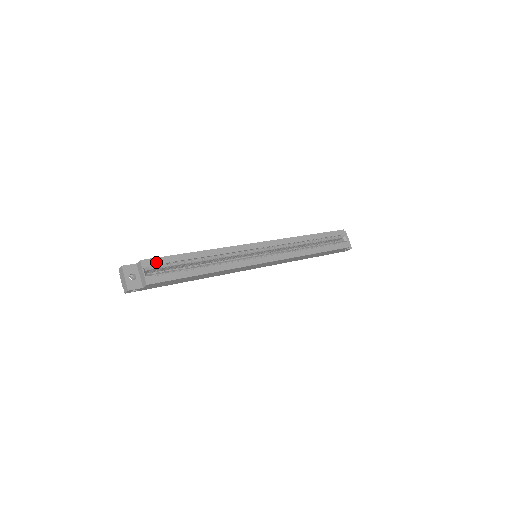
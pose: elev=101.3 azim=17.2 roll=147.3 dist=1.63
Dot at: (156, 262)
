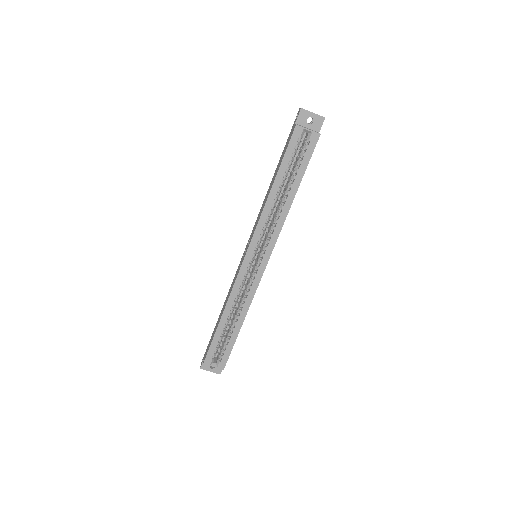
Dot at: (211, 354)
